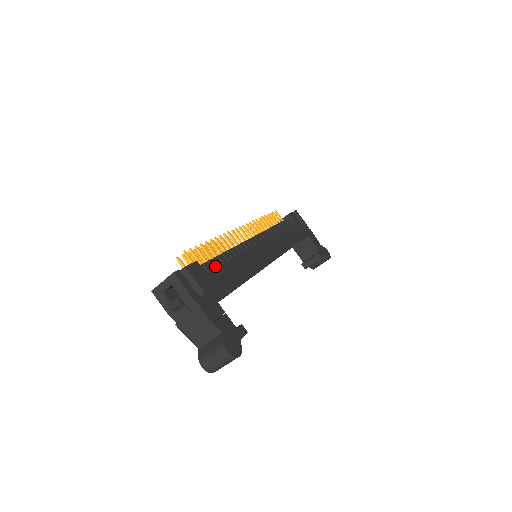
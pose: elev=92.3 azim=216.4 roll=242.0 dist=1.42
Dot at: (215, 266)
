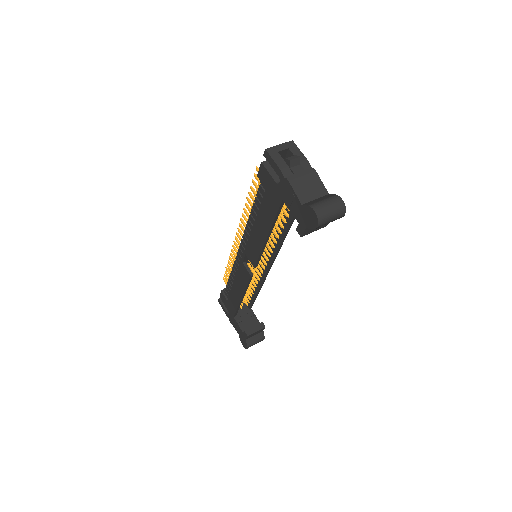
Dot at: occluded
